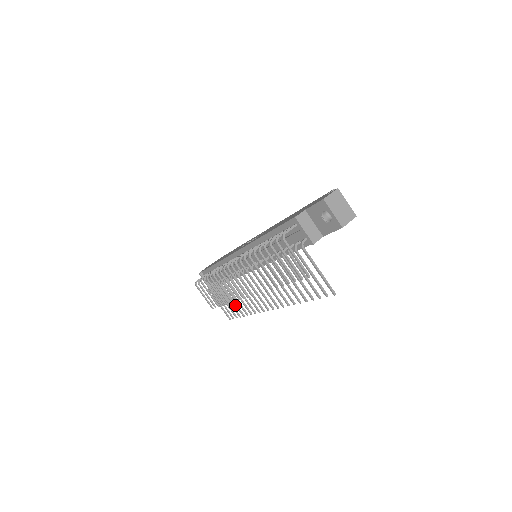
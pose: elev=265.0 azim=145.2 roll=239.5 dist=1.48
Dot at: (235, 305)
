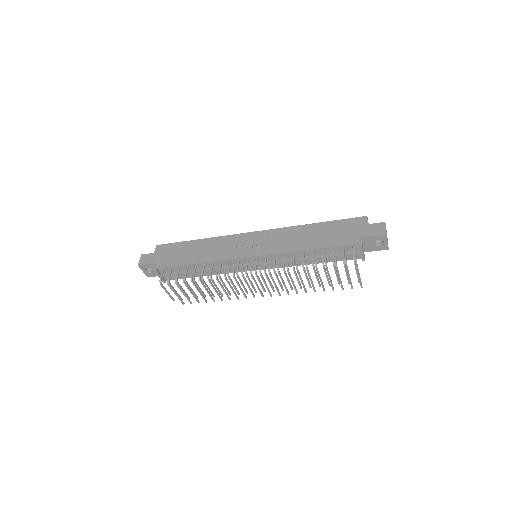
Dot at: (209, 295)
